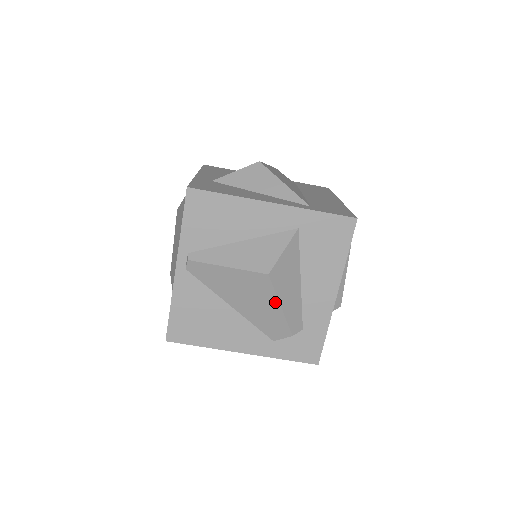
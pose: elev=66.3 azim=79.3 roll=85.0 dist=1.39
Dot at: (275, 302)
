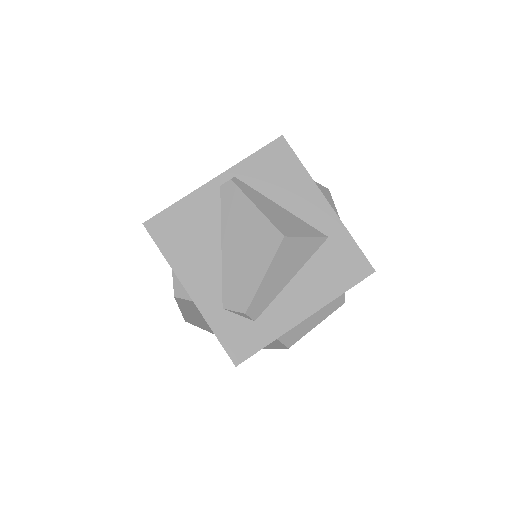
Dot at: (264, 267)
